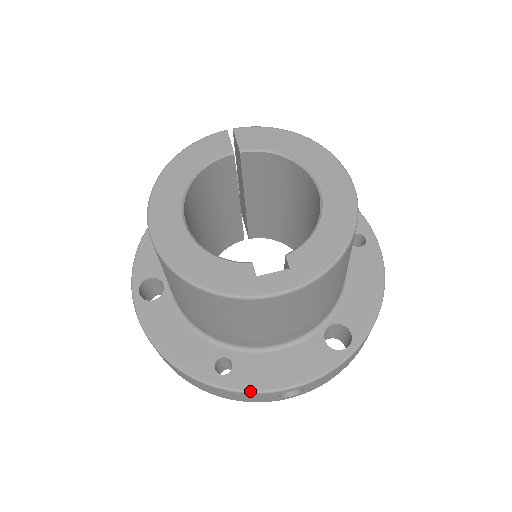
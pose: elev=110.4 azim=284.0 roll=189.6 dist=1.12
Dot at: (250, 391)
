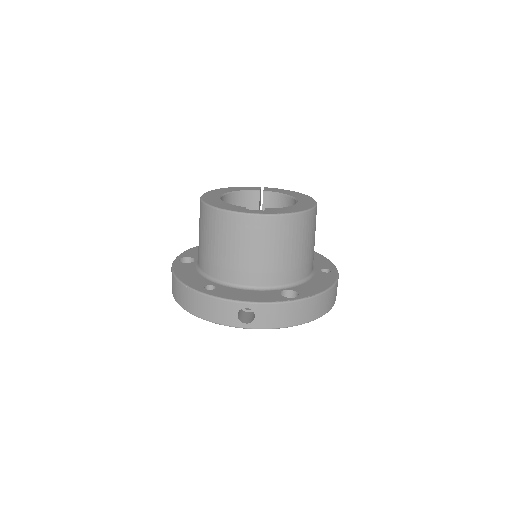
Dot at: (220, 297)
